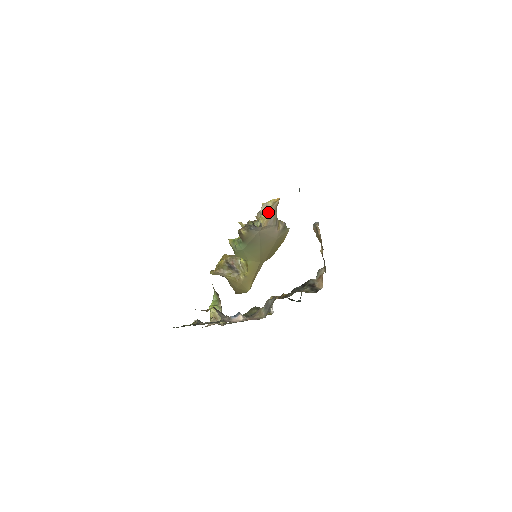
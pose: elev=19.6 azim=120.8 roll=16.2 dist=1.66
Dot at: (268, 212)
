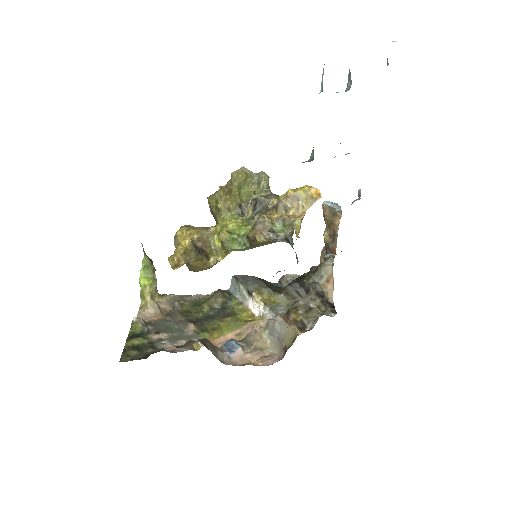
Dot at: (299, 210)
